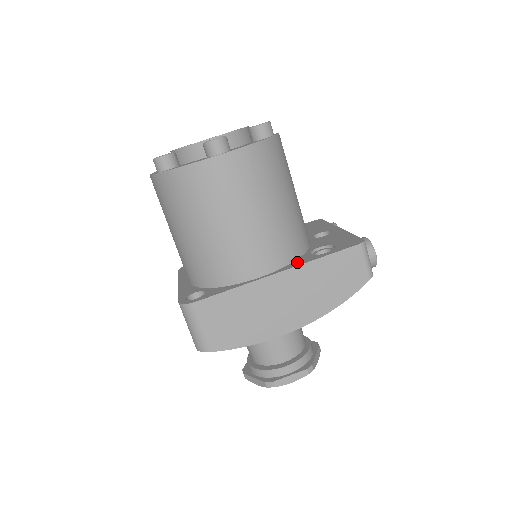
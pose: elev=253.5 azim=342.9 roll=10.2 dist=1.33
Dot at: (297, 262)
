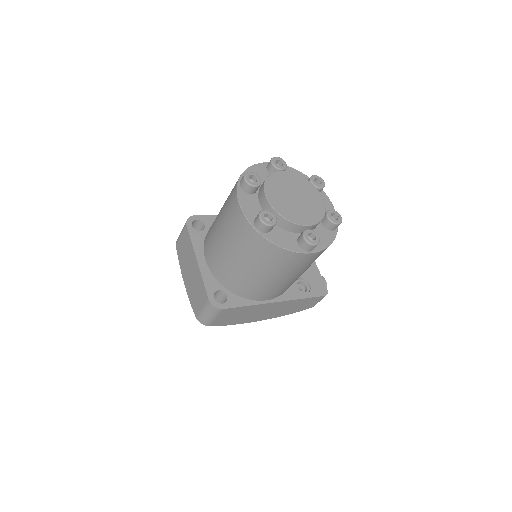
Dot at: (289, 294)
